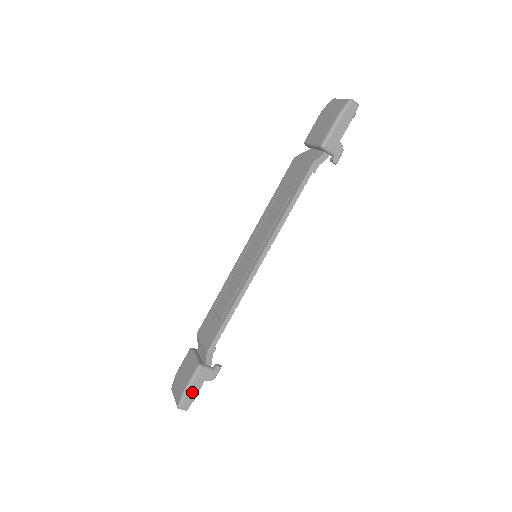
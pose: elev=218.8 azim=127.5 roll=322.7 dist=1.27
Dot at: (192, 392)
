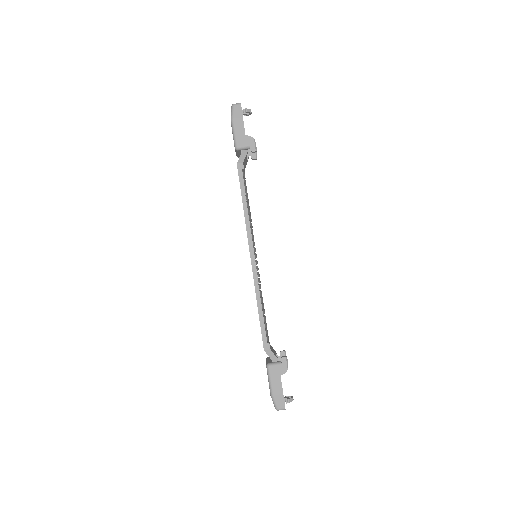
Dot at: (277, 390)
